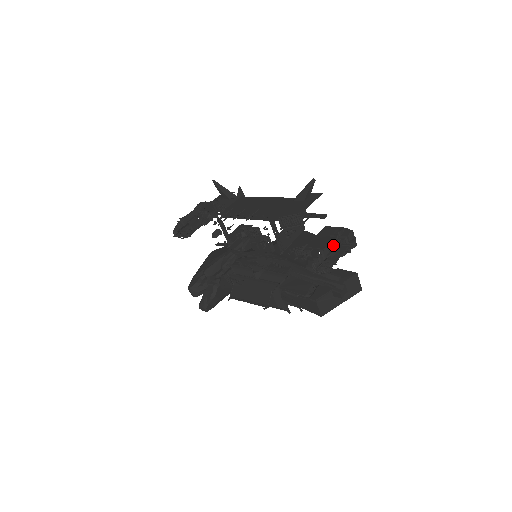
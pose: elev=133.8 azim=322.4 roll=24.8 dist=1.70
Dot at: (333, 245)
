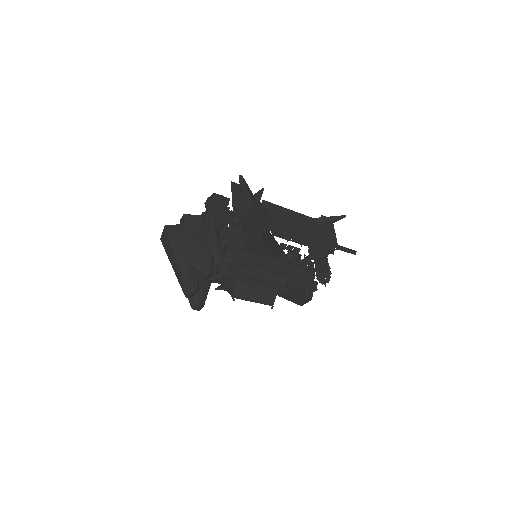
Dot at: (325, 258)
